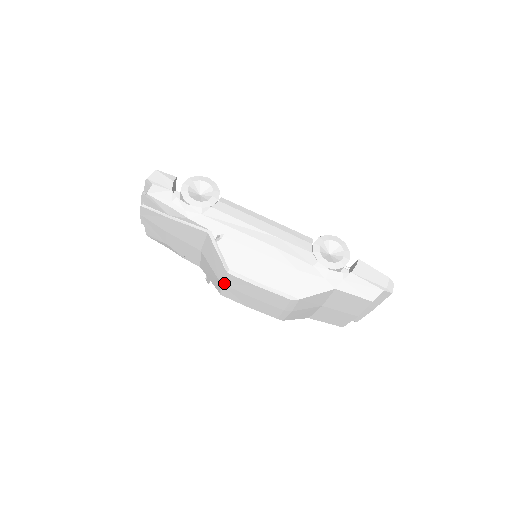
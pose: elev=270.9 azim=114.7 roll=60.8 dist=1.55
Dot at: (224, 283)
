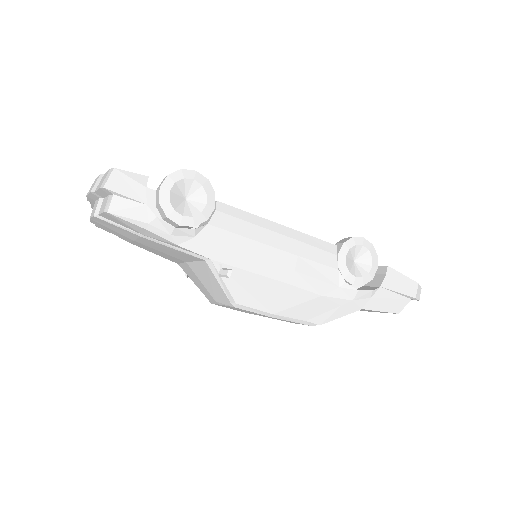
Dot at: (223, 305)
